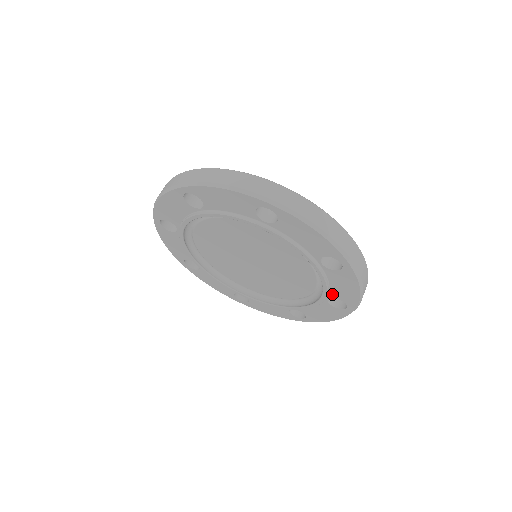
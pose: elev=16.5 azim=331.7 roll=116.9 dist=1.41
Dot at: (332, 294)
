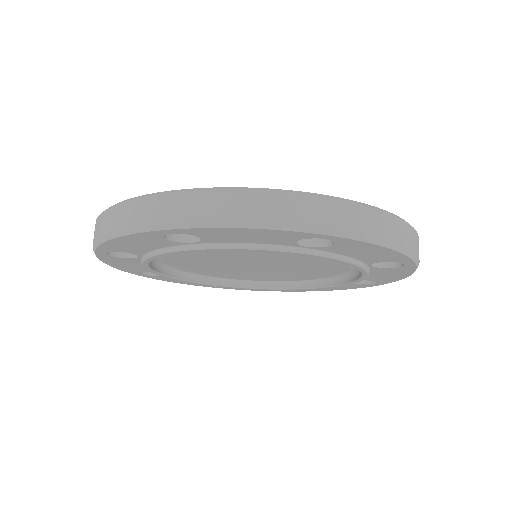
Dot at: occluded
